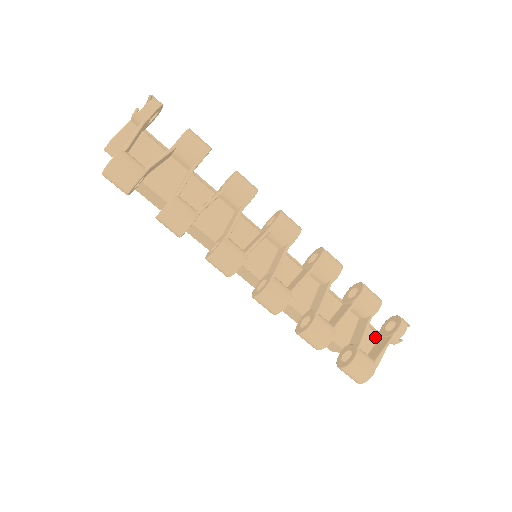
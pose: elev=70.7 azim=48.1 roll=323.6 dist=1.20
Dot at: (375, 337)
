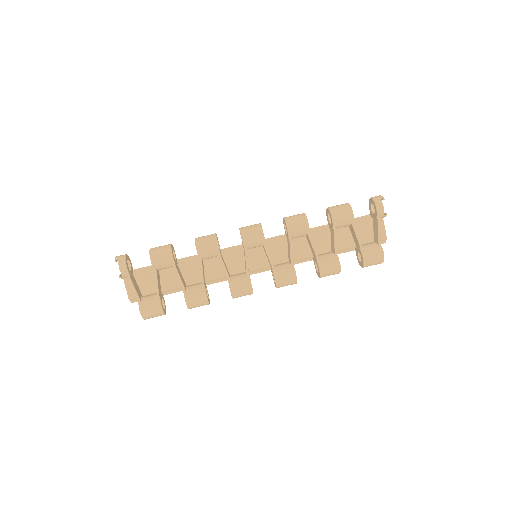
Dot at: (369, 223)
